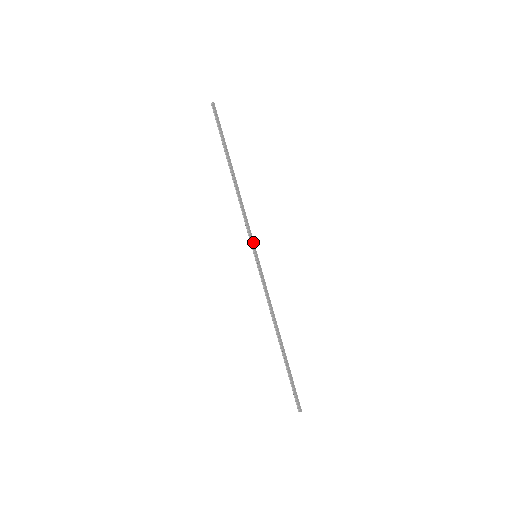
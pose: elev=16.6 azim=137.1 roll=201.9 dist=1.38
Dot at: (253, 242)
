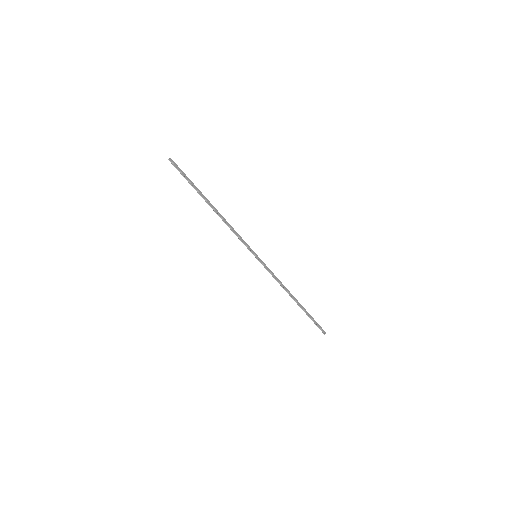
Dot at: (250, 248)
